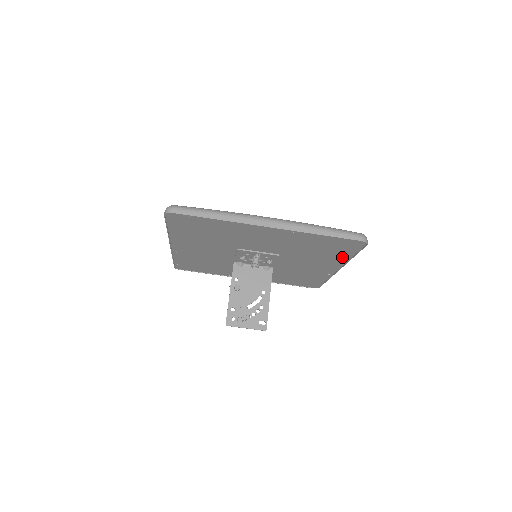
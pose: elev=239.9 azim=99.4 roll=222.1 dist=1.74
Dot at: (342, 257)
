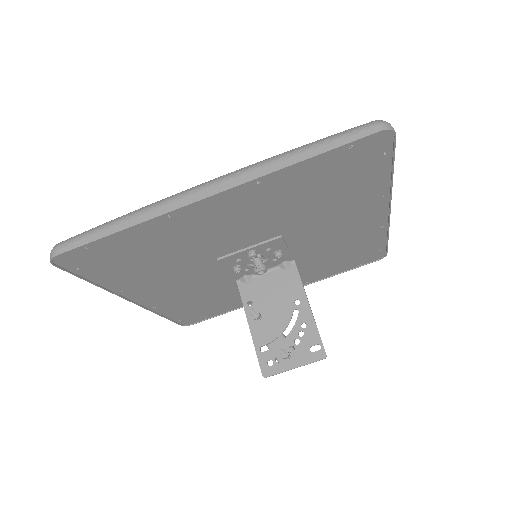
Dot at: (375, 185)
